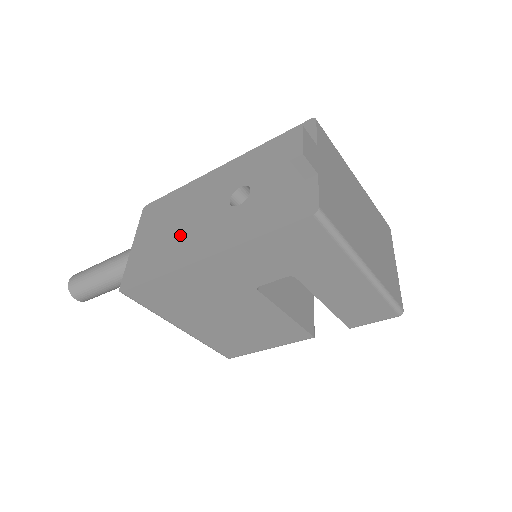
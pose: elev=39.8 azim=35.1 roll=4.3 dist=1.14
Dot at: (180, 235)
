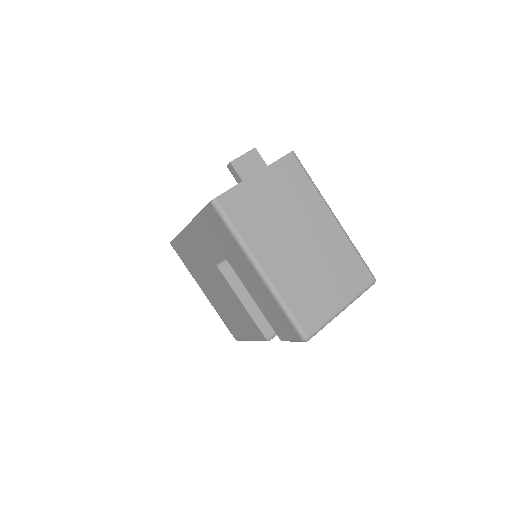
Dot at: occluded
